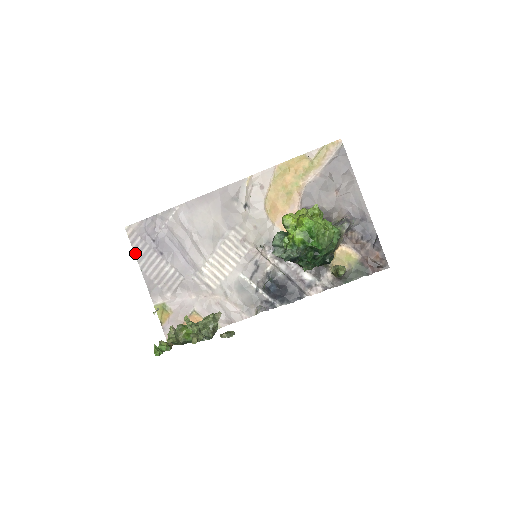
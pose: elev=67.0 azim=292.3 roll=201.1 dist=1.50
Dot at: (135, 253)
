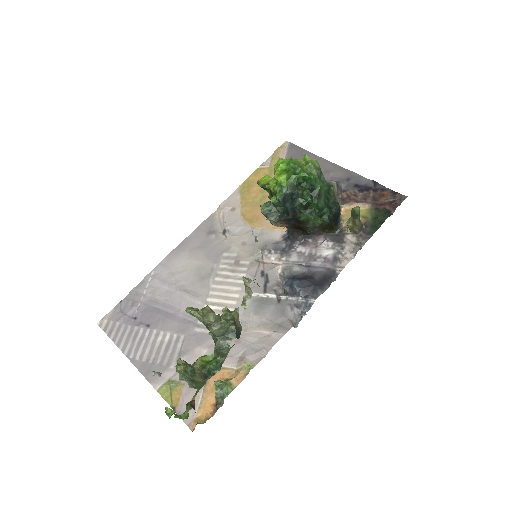
Dot at: (116, 343)
